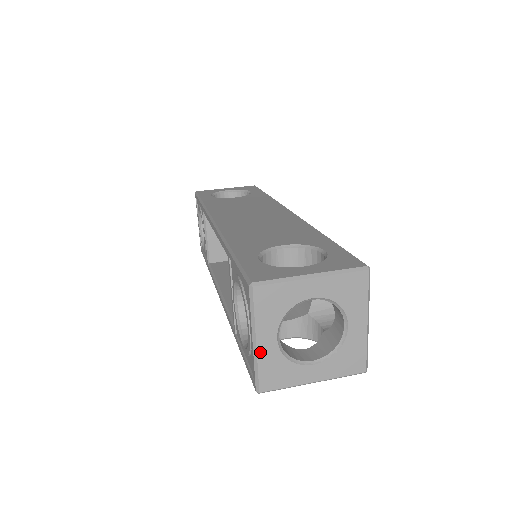
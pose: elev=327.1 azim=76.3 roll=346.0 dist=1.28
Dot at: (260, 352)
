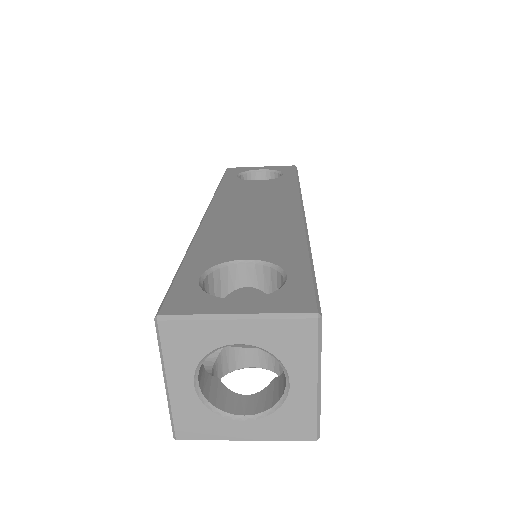
Dot at: (173, 396)
